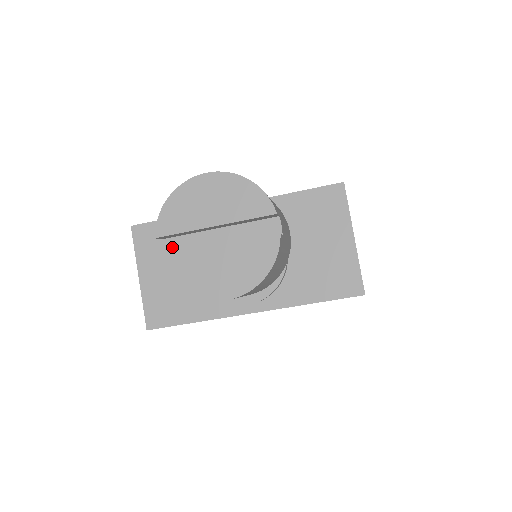
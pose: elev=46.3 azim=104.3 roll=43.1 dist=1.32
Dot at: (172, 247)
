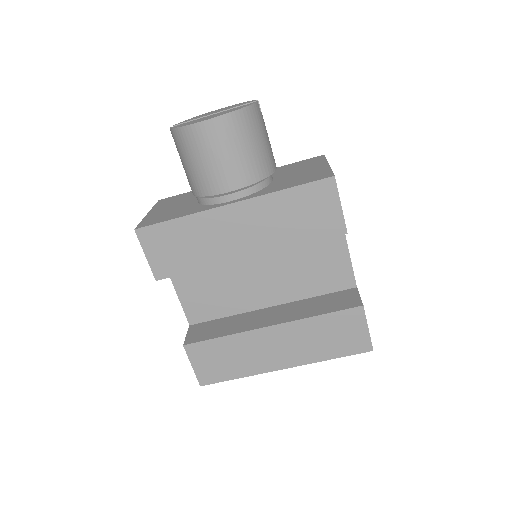
Dot at: occluded
